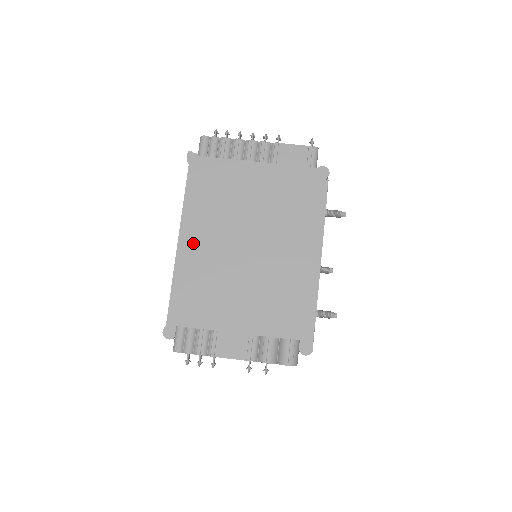
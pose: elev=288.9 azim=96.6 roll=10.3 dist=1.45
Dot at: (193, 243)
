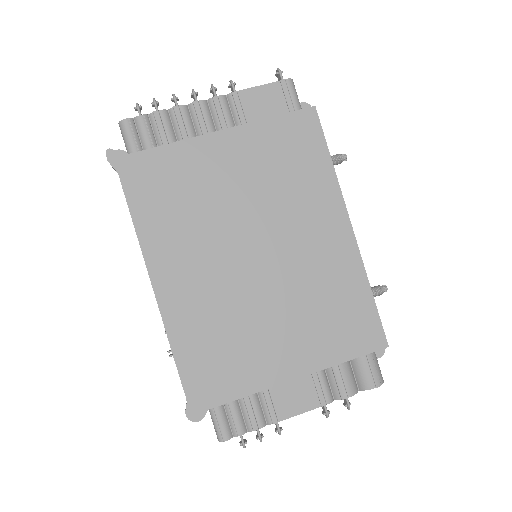
Dot at: (182, 284)
